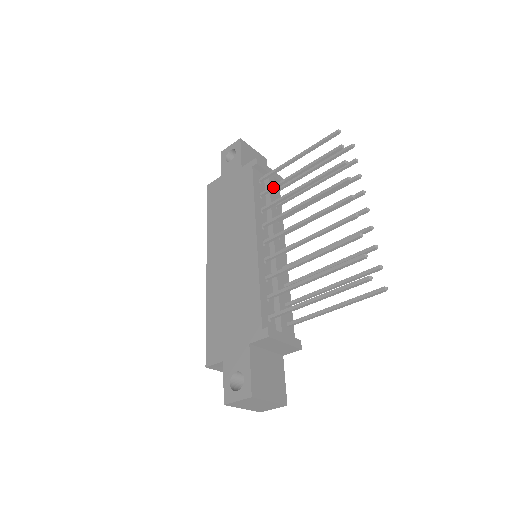
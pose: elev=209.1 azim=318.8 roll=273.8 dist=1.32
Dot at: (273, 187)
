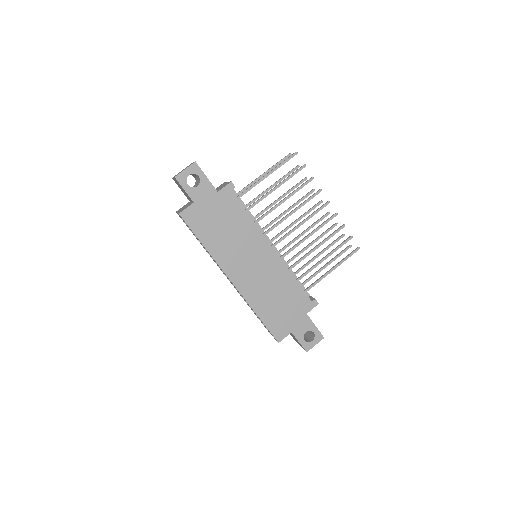
Dot at: (257, 203)
